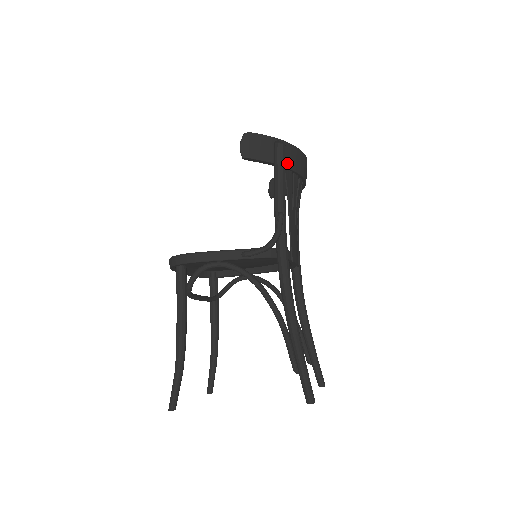
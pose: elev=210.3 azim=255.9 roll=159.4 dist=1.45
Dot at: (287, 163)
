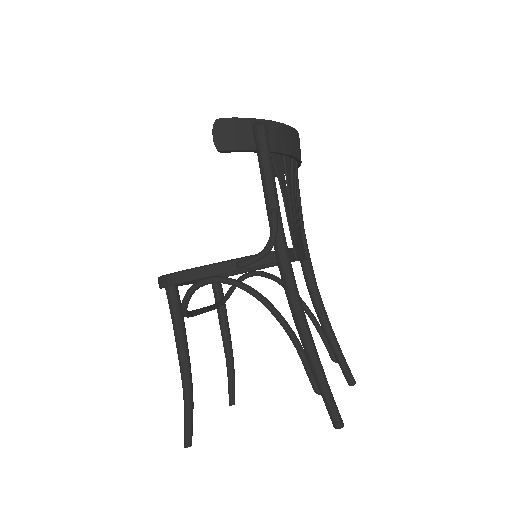
Dot at: (273, 146)
